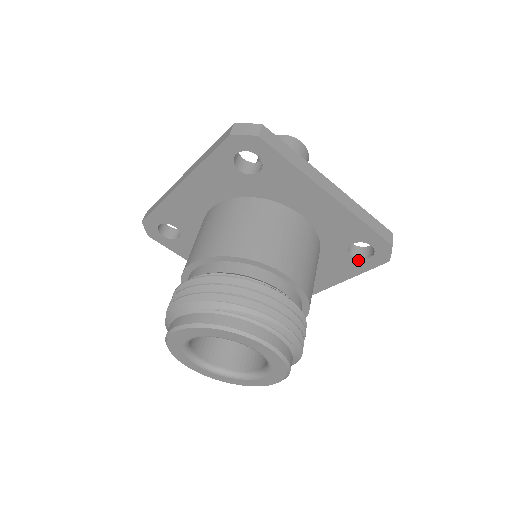
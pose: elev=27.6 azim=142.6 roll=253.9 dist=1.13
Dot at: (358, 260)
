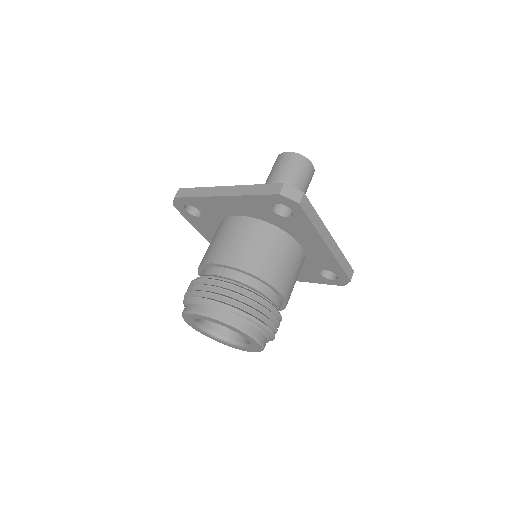
Dot at: (324, 278)
